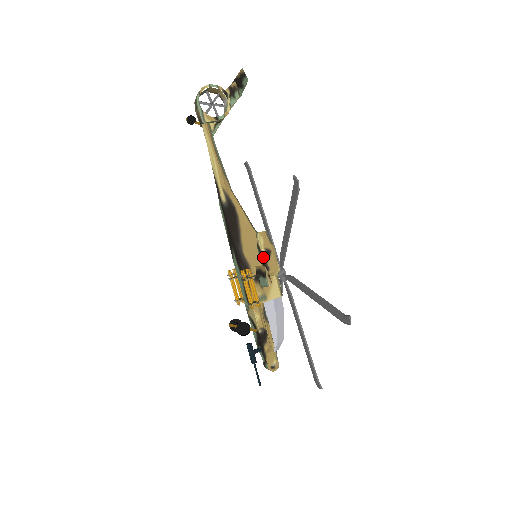
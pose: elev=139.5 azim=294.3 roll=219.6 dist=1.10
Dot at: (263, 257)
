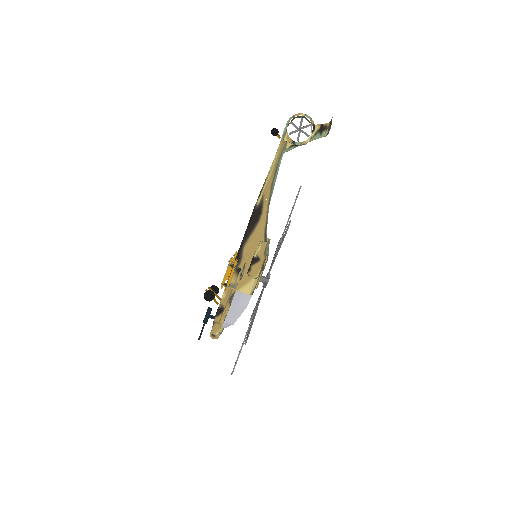
Dot at: (252, 260)
